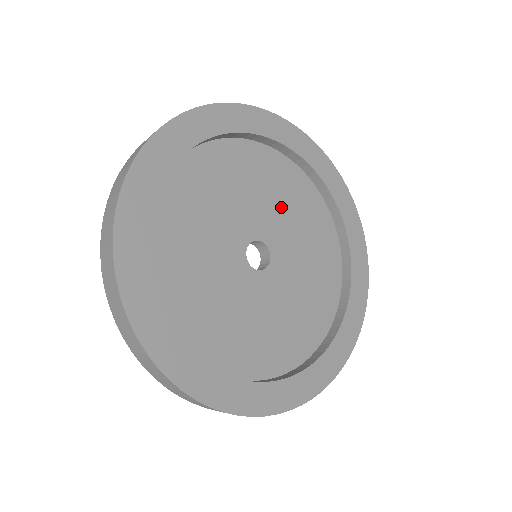
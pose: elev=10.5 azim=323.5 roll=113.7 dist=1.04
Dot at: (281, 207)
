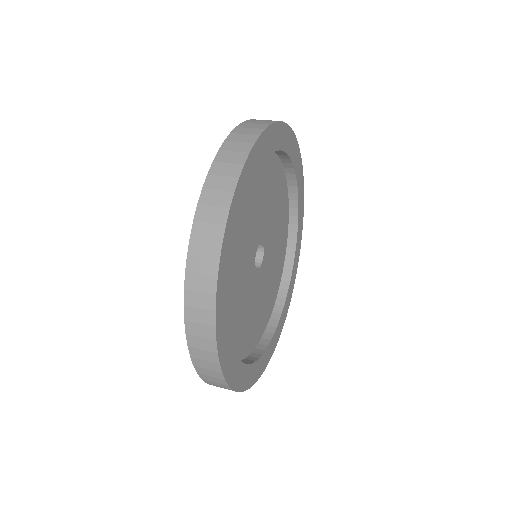
Dot at: (256, 209)
